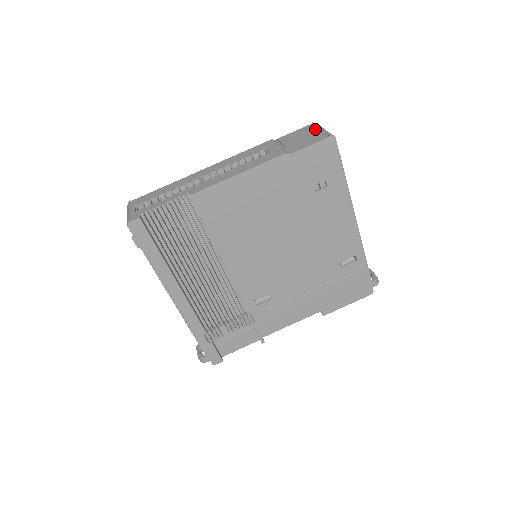
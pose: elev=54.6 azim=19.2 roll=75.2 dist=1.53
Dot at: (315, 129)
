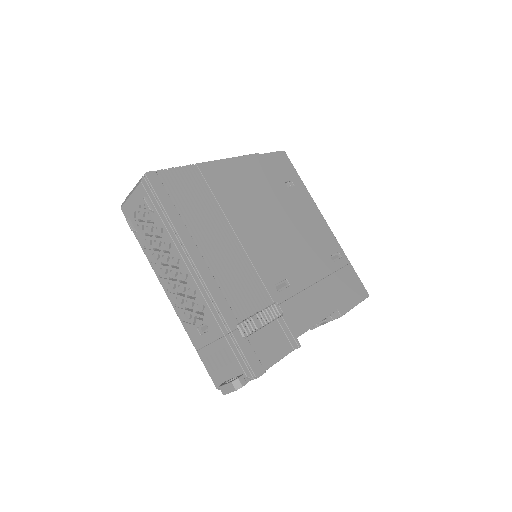
Dot at: occluded
